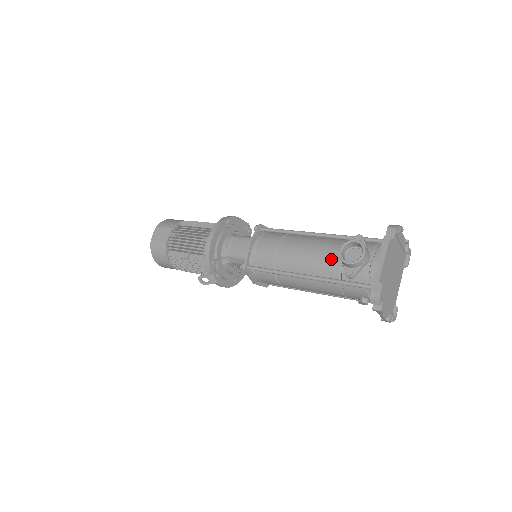
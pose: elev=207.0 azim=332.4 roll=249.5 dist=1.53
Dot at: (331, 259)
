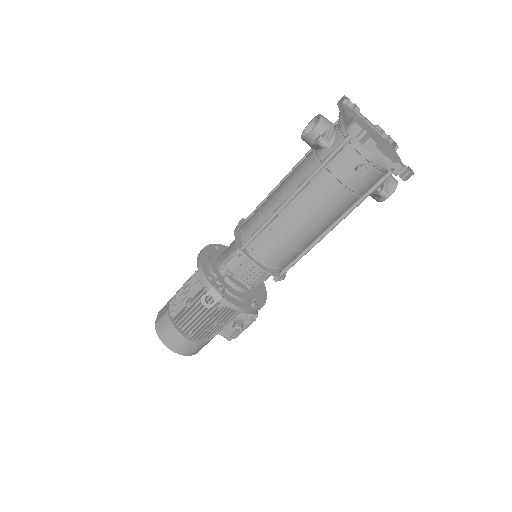
Dot at: (305, 162)
